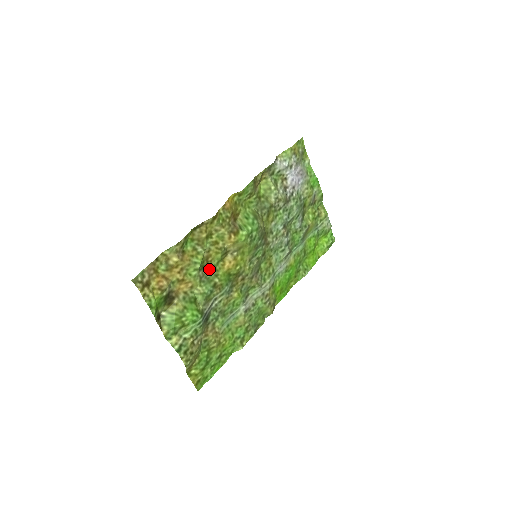
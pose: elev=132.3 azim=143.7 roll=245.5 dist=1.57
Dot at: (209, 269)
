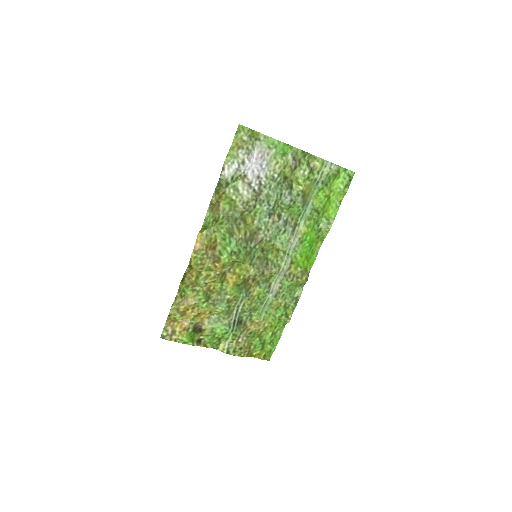
Dot at: (216, 293)
